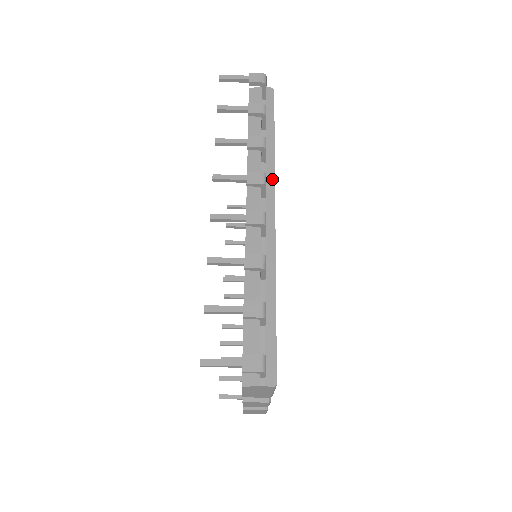
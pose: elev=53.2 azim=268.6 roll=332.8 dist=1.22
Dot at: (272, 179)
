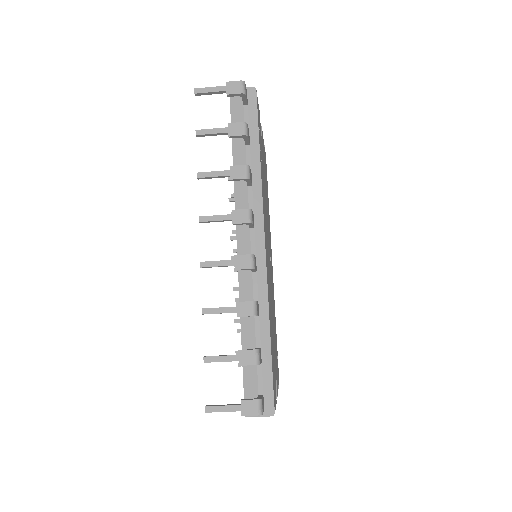
Dot at: (260, 204)
